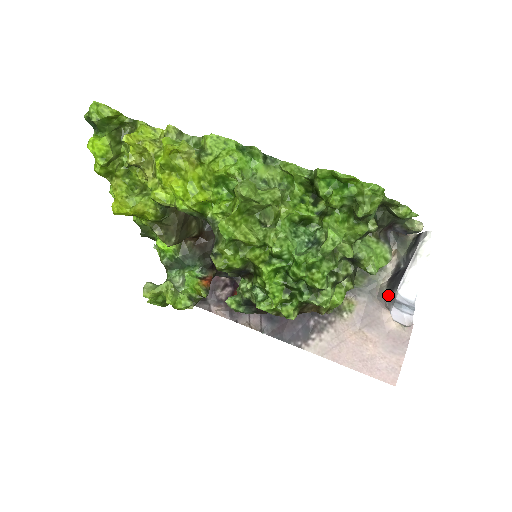
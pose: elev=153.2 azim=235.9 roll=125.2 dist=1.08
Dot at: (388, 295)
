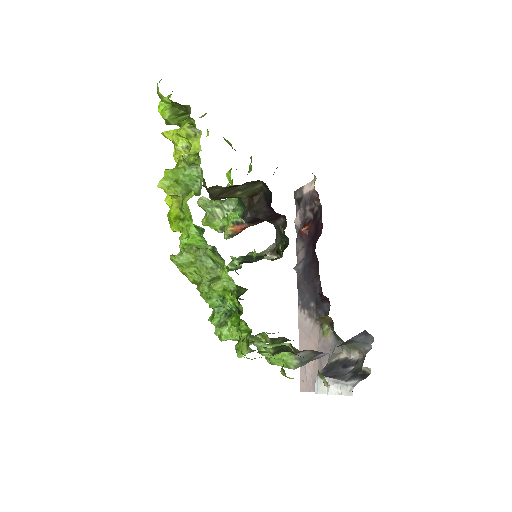
Dot at: (326, 365)
